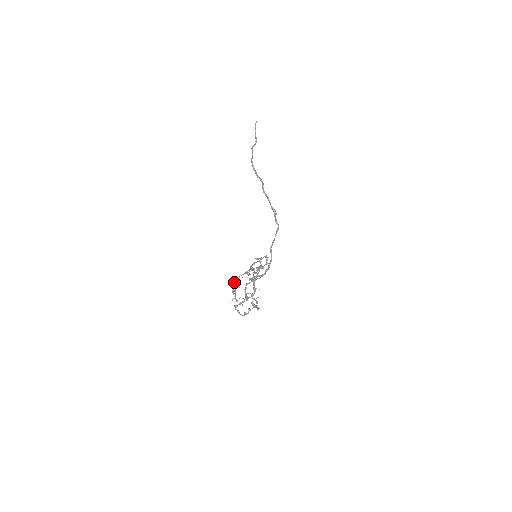
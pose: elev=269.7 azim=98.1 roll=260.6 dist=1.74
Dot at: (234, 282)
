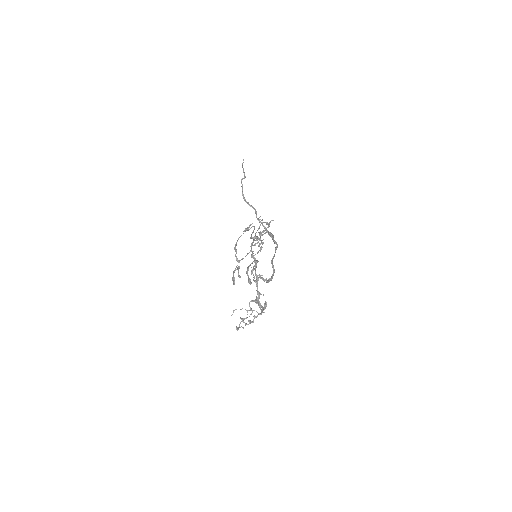
Dot at: occluded
